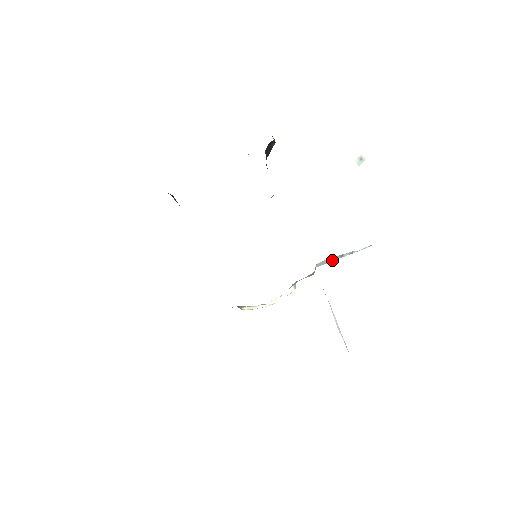
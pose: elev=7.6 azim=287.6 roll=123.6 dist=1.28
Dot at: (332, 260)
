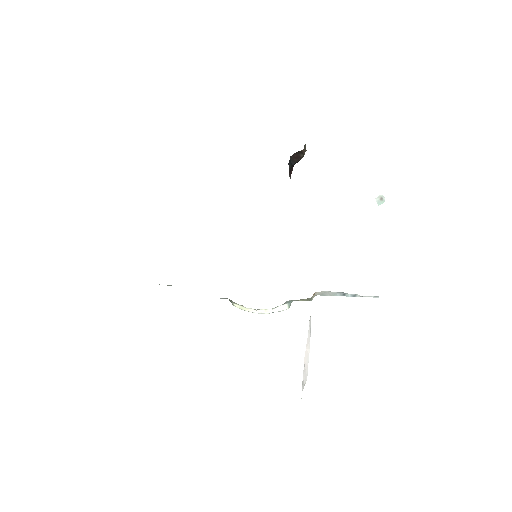
Dot at: (333, 295)
